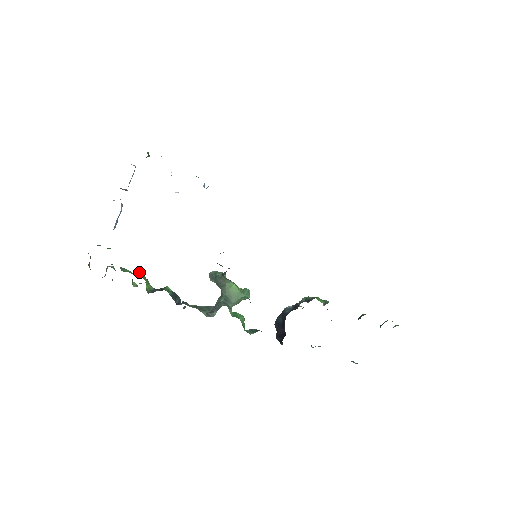
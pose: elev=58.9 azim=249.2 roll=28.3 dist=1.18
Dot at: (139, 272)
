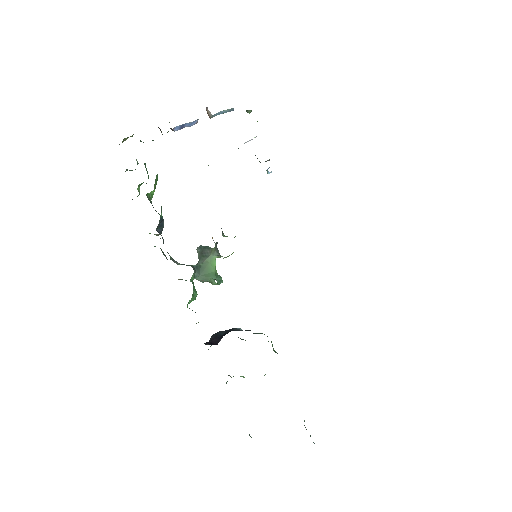
Dot at: (157, 175)
